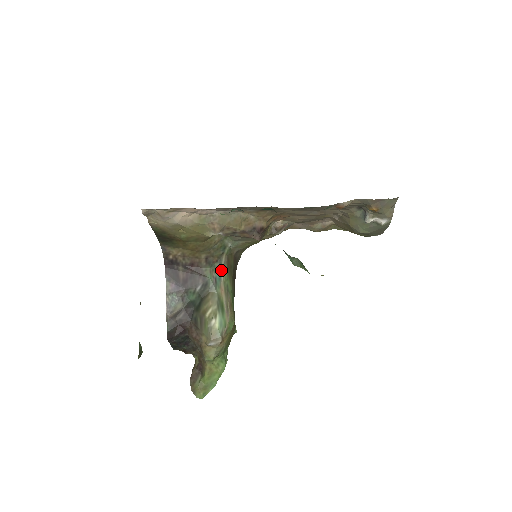
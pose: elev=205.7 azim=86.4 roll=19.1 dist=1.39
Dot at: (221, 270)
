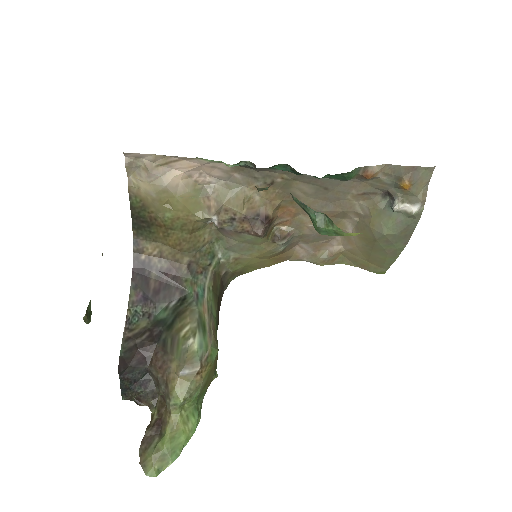
Dot at: (205, 286)
